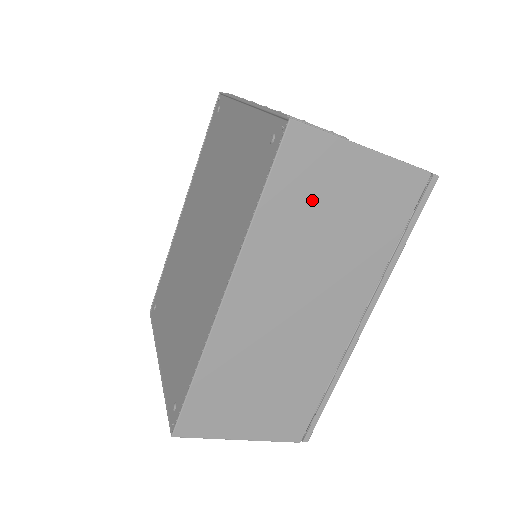
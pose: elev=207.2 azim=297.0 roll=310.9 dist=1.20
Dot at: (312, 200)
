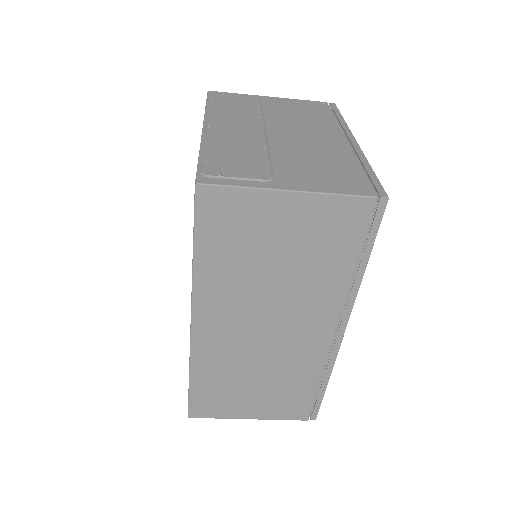
Dot at: (245, 244)
